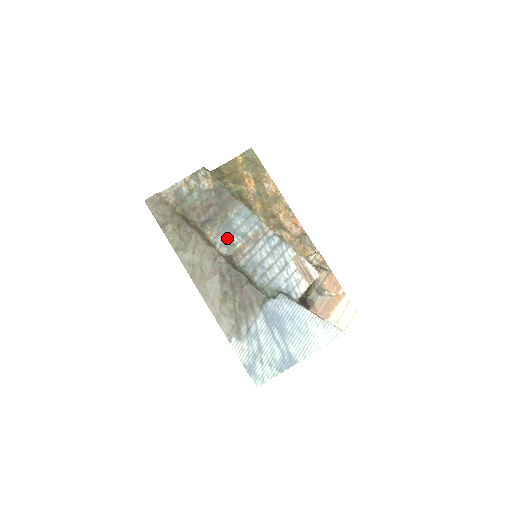
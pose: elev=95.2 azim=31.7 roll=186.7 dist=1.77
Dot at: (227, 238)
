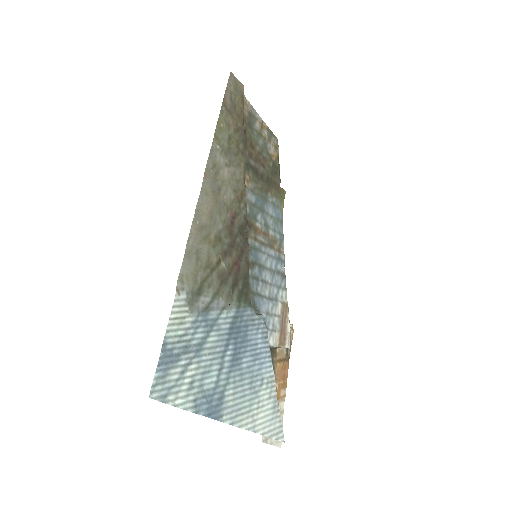
Dot at: (256, 205)
